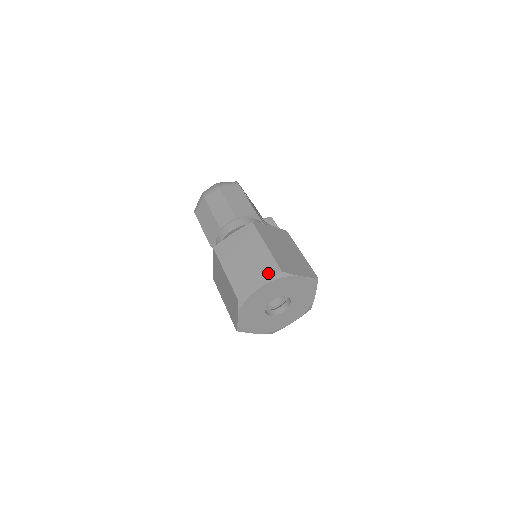
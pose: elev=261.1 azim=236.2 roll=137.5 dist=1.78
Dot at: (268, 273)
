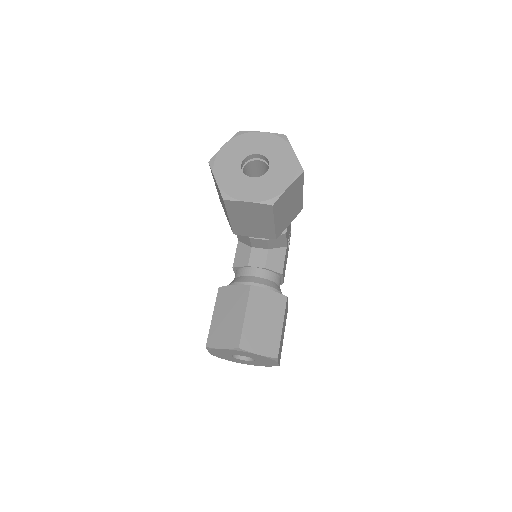
Dot at: occluded
